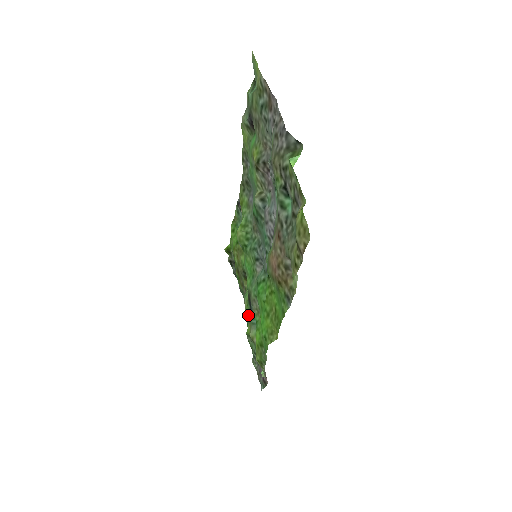
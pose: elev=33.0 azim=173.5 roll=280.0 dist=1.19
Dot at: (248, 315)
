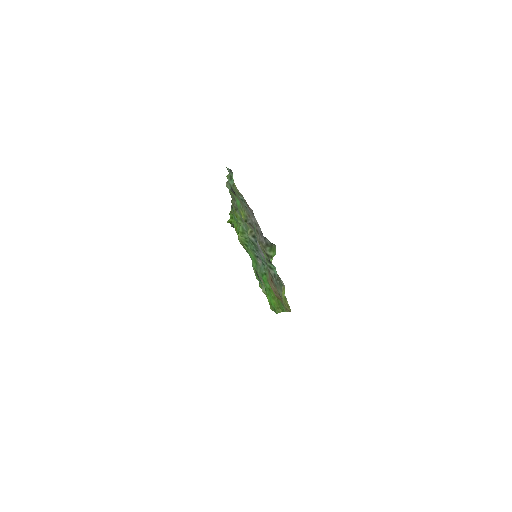
Dot at: (258, 280)
